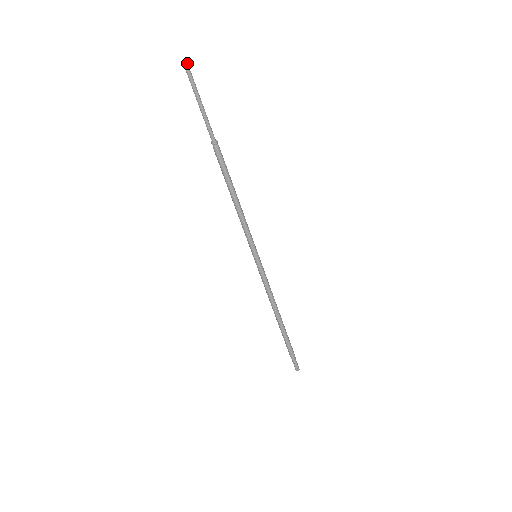
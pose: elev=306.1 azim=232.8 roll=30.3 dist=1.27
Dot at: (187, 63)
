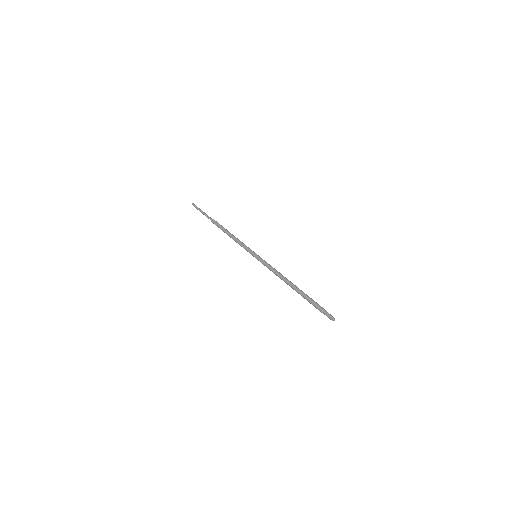
Dot at: (194, 204)
